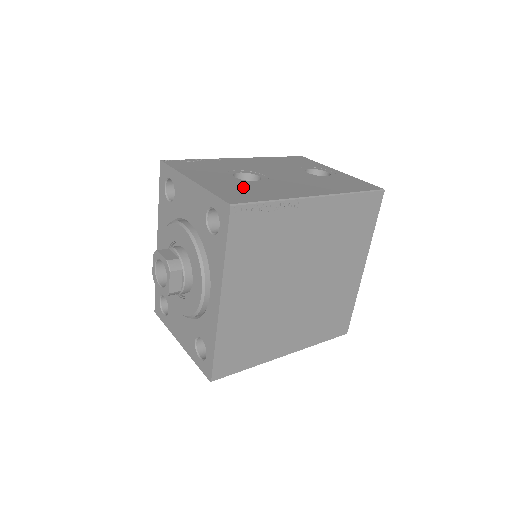
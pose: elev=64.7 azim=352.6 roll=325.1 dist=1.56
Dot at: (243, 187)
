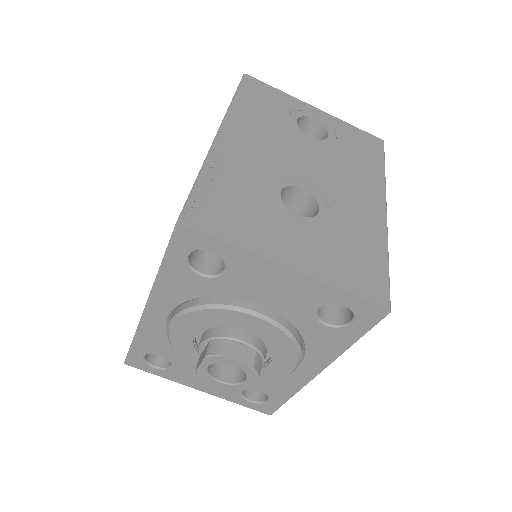
Dot at: (339, 244)
